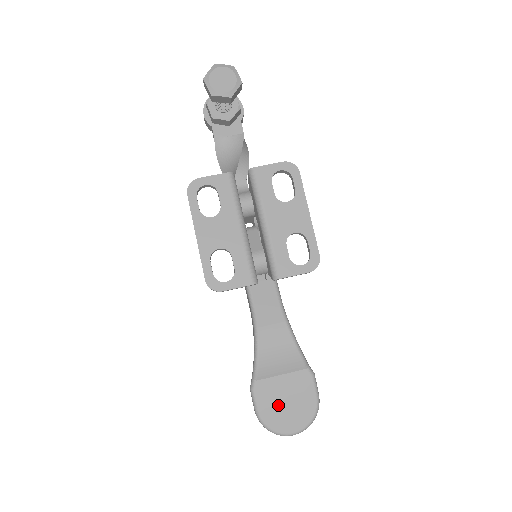
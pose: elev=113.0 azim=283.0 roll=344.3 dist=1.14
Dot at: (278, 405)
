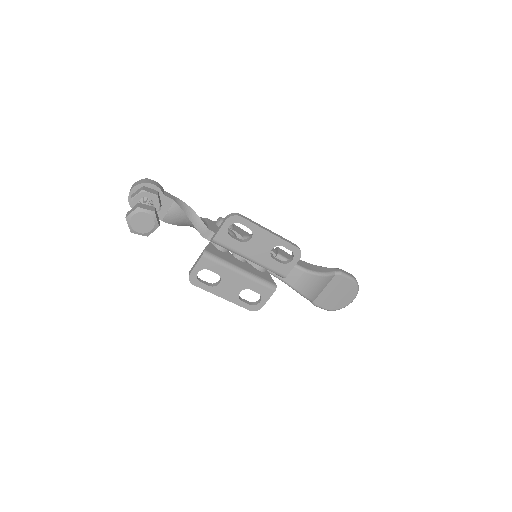
Dot at: (334, 299)
